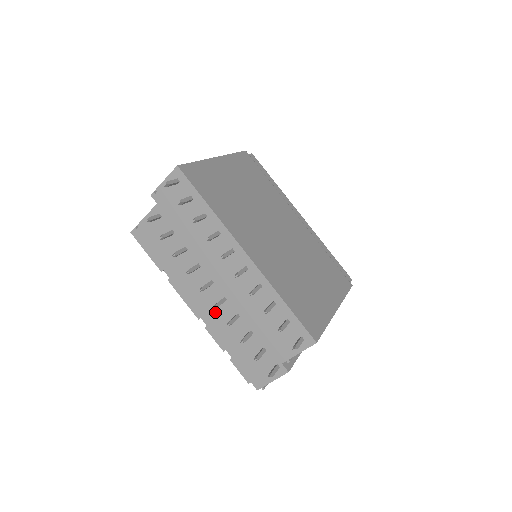
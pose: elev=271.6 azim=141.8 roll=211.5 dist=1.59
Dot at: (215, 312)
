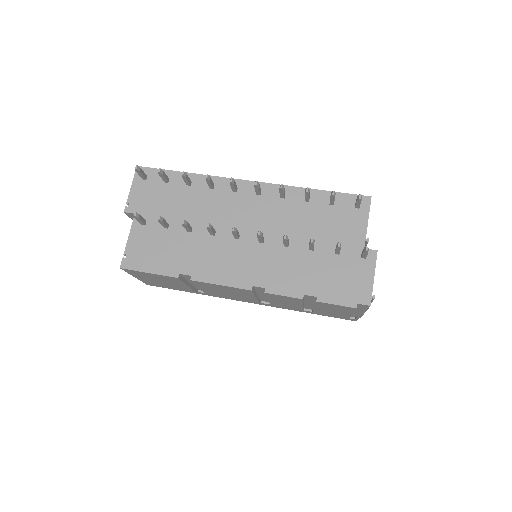
Dot at: (262, 264)
